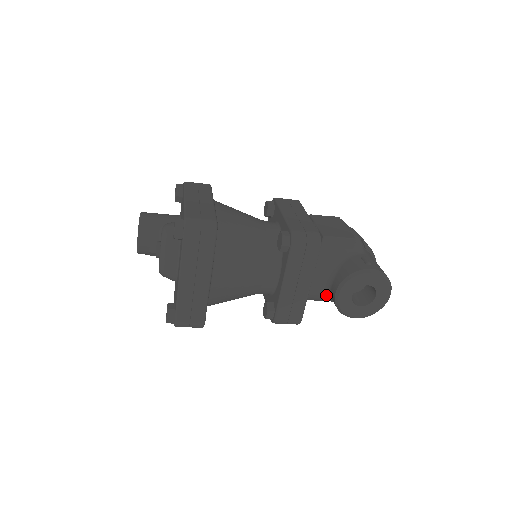
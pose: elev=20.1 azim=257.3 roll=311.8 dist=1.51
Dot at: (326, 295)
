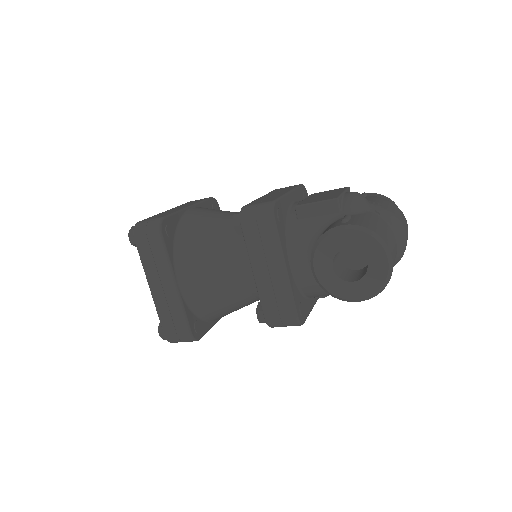
Dot at: occluded
